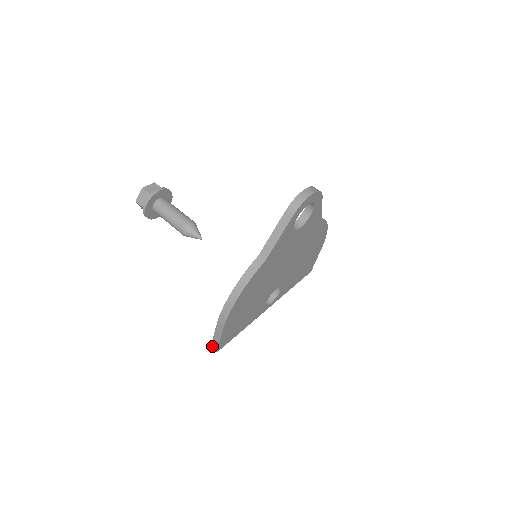
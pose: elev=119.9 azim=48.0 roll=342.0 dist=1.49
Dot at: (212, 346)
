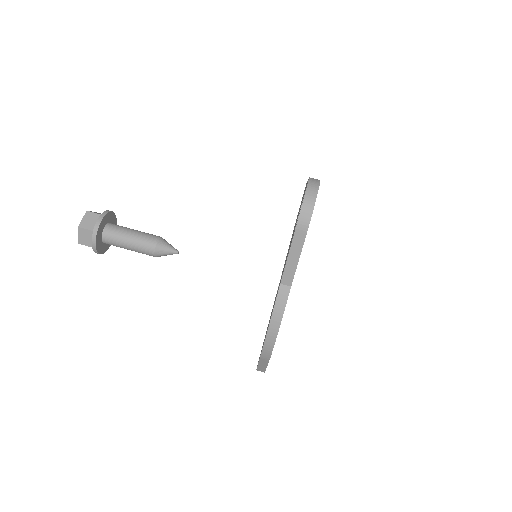
Dot at: (258, 370)
